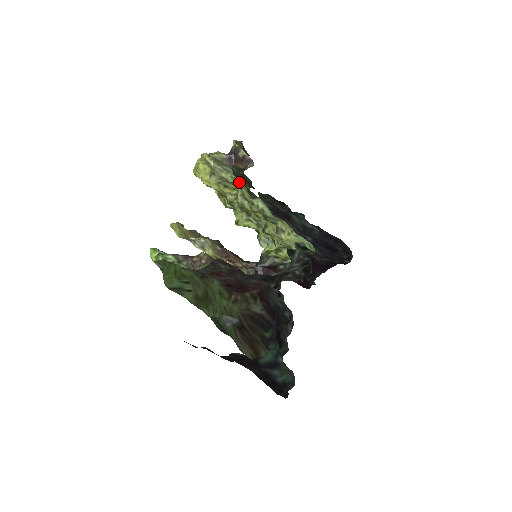
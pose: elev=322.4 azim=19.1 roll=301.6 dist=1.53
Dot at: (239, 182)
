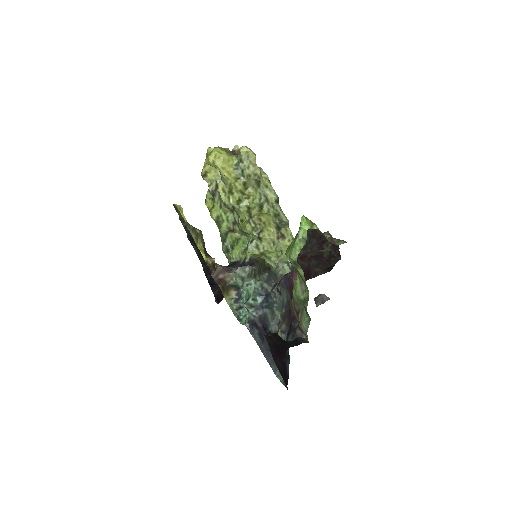
Dot at: (268, 184)
